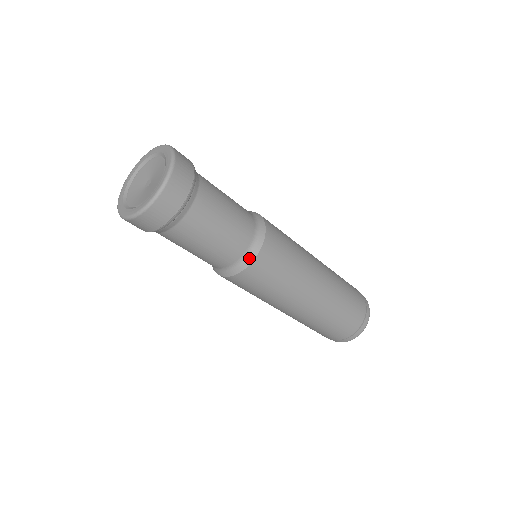
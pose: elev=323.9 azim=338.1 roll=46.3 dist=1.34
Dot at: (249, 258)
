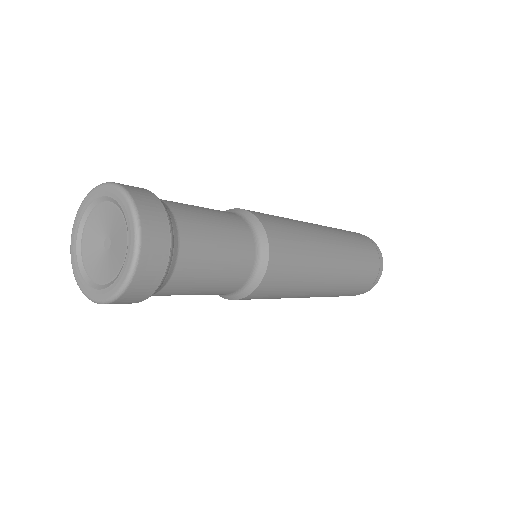
Dot at: (253, 284)
